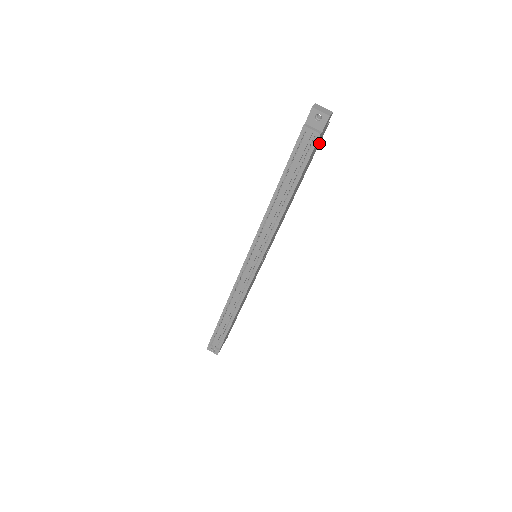
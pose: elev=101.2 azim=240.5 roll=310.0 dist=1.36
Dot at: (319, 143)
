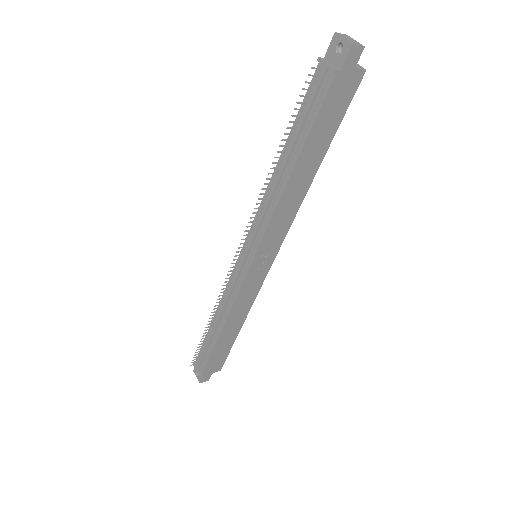
Dot at: (349, 102)
